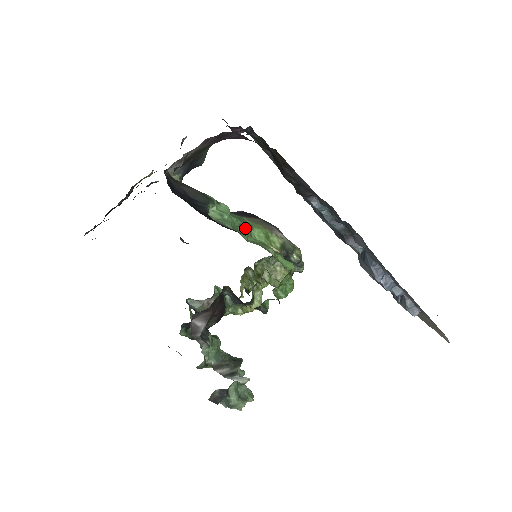
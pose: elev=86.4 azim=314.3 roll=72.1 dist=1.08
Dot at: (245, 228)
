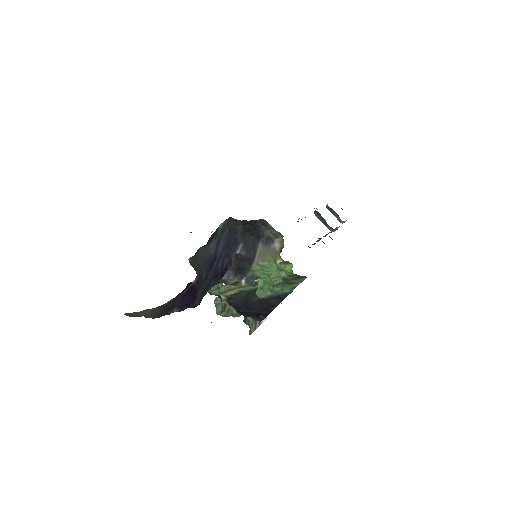
Dot at: (269, 276)
